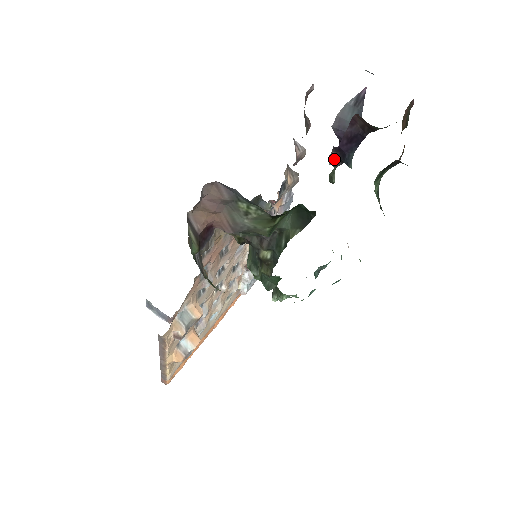
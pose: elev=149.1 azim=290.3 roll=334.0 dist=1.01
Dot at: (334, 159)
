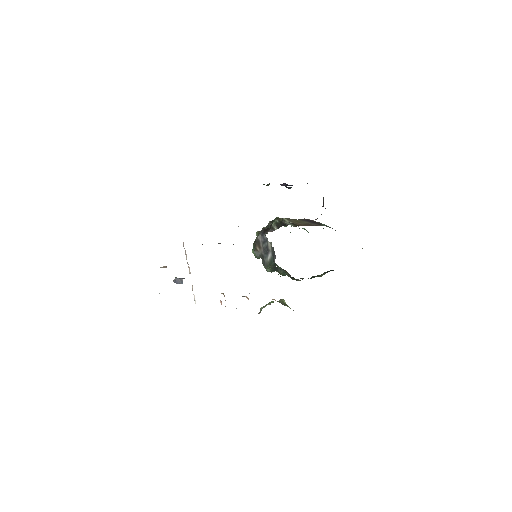
Dot at: occluded
